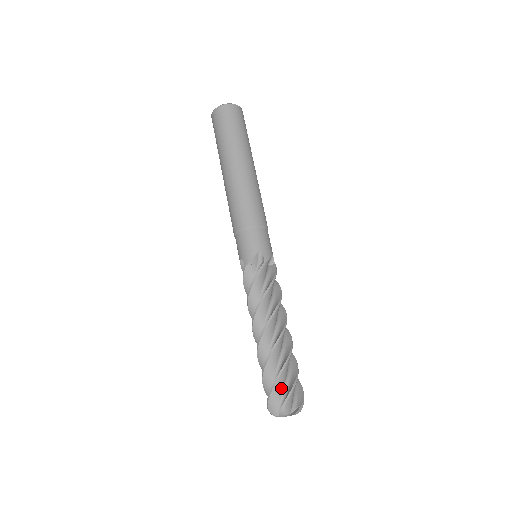
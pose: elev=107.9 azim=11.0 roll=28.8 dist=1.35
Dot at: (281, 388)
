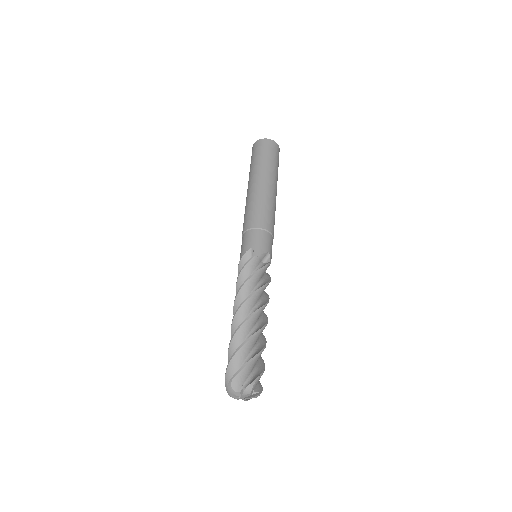
Dot at: (252, 368)
